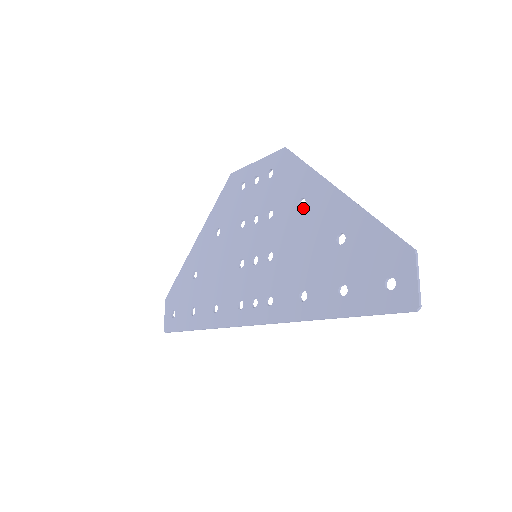
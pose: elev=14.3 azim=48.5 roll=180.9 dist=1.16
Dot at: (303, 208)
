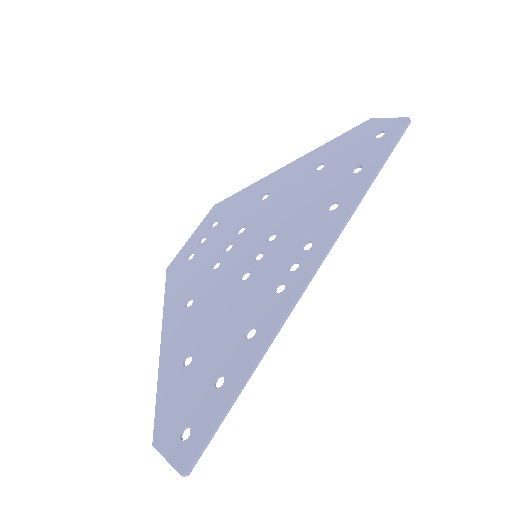
Dot at: (269, 195)
